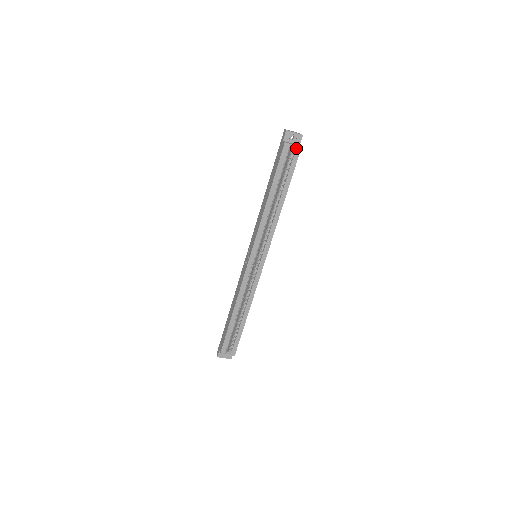
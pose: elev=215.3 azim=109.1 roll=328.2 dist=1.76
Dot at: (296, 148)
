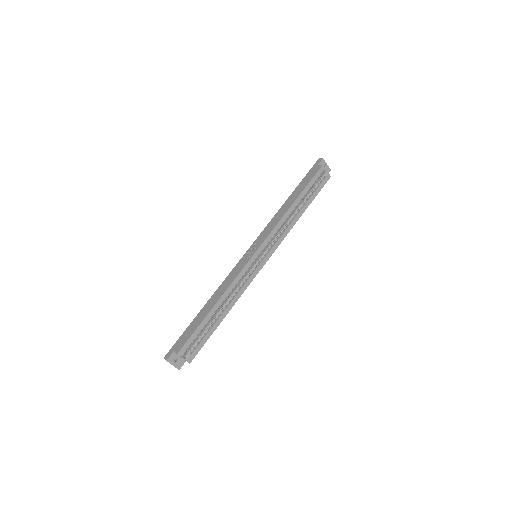
Dot at: (327, 175)
